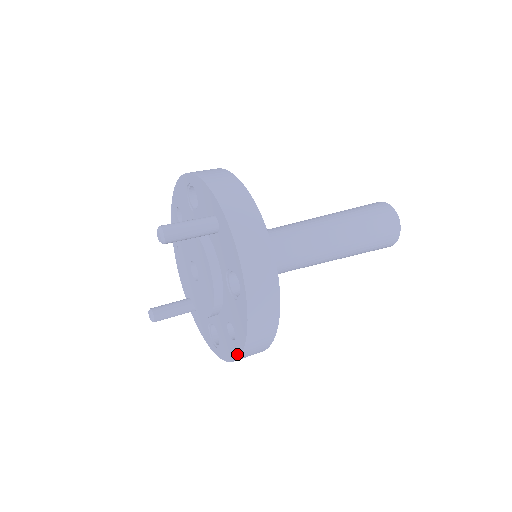
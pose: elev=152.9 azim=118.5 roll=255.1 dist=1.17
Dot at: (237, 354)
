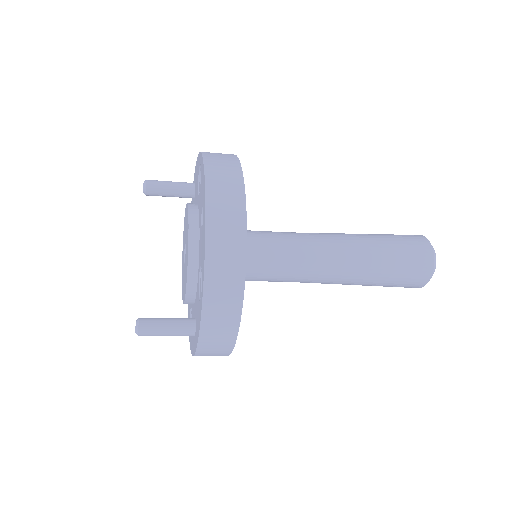
Dot at: (205, 214)
